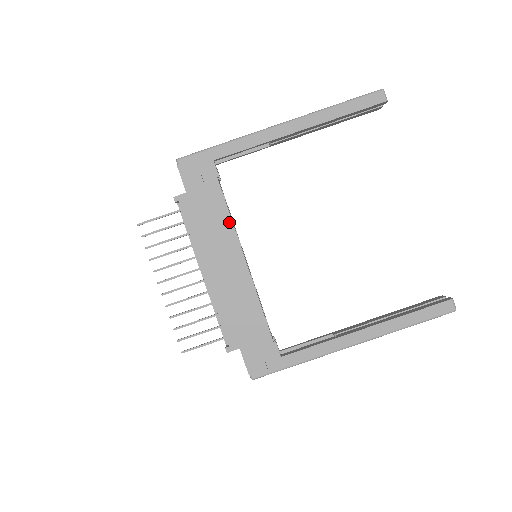
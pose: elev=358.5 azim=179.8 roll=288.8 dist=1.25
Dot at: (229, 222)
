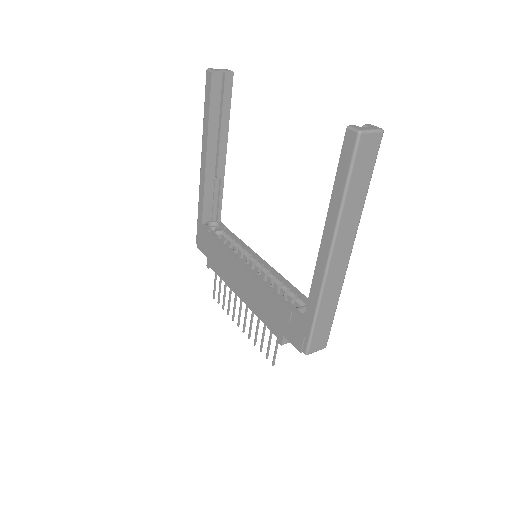
Dot at: (225, 252)
